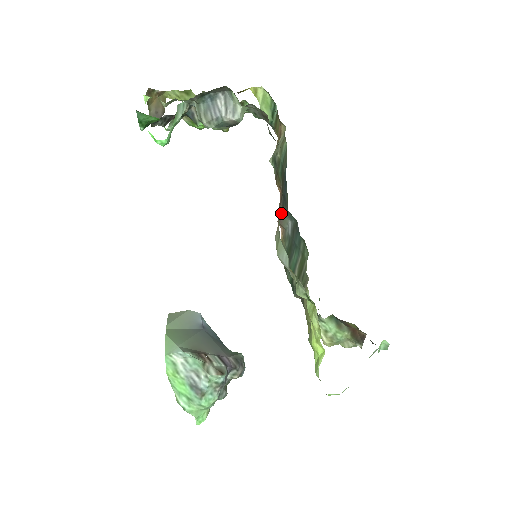
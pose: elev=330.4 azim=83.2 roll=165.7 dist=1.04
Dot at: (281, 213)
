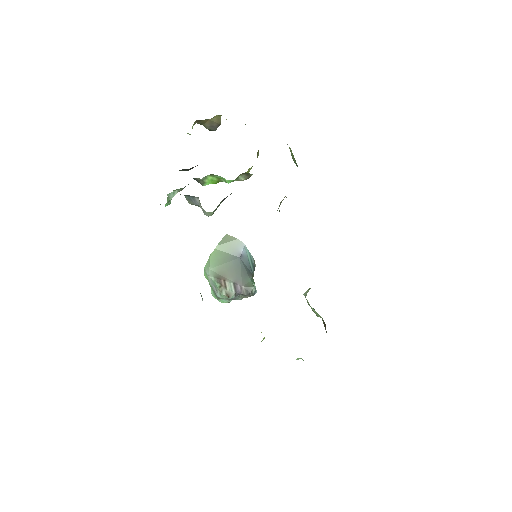
Dot at: occluded
